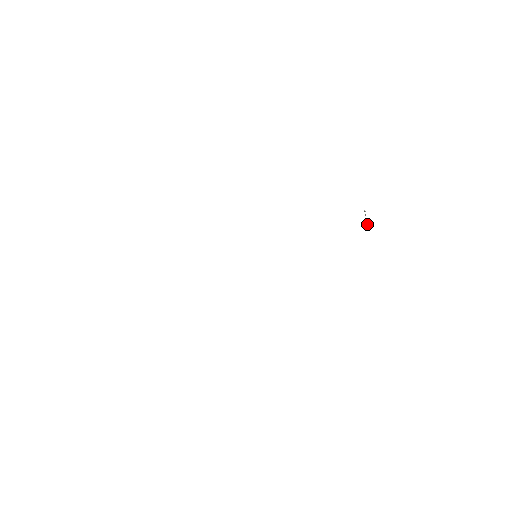
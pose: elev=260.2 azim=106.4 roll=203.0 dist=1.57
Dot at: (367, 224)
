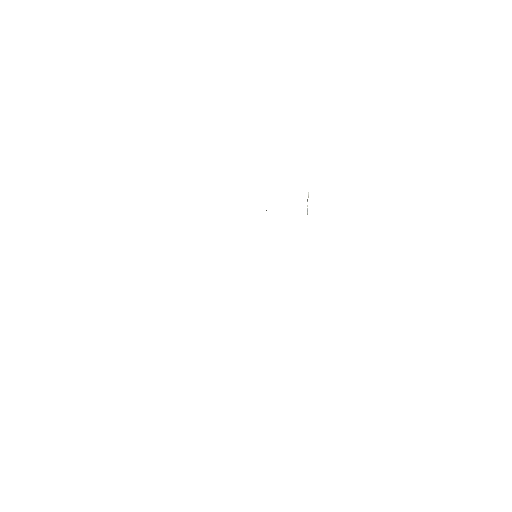
Dot at: occluded
